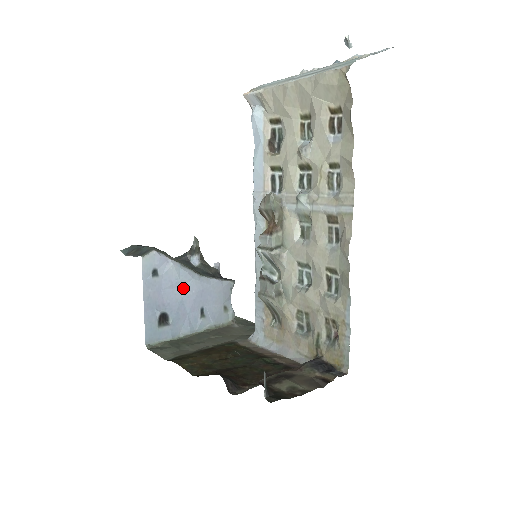
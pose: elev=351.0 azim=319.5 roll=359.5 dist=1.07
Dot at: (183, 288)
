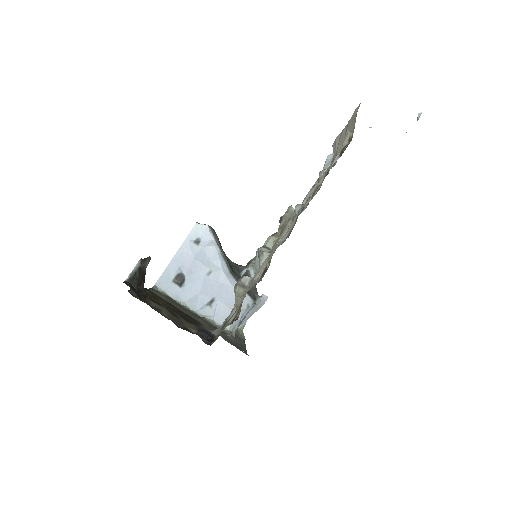
Dot at: (210, 270)
